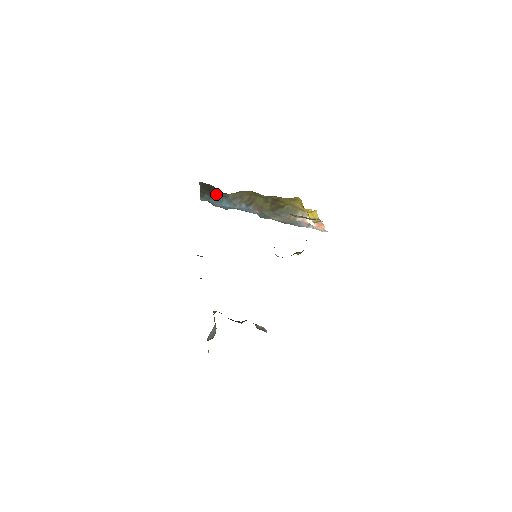
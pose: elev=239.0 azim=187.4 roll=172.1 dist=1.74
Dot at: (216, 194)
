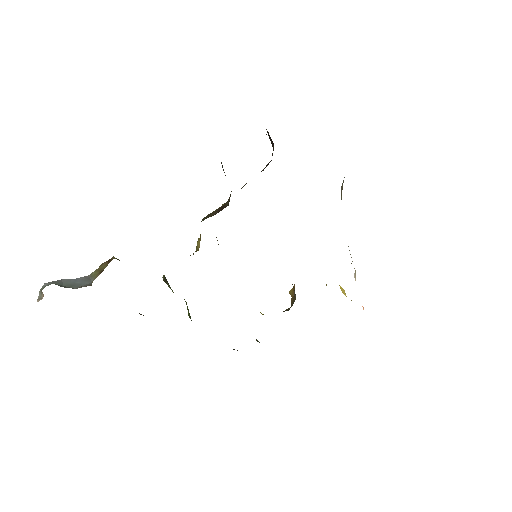
Dot at: occluded
